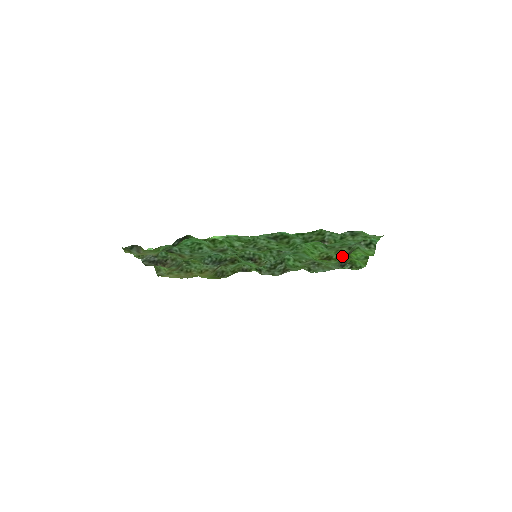
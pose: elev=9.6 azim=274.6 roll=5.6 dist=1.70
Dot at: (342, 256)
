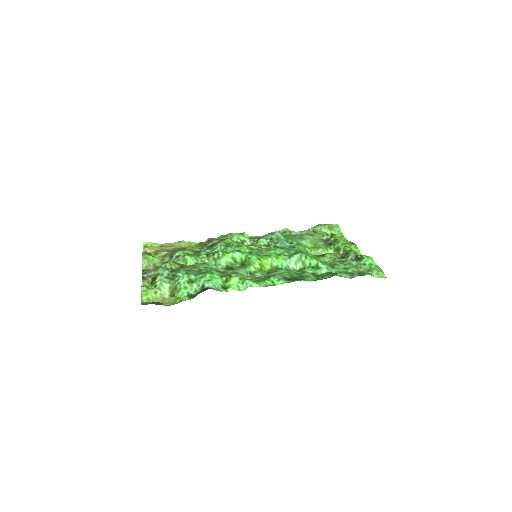
Dot at: (336, 258)
